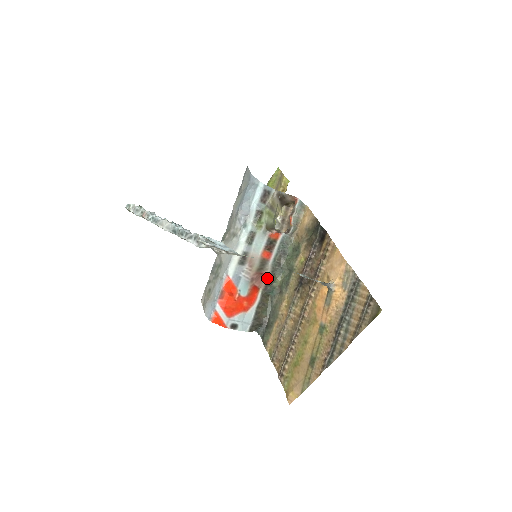
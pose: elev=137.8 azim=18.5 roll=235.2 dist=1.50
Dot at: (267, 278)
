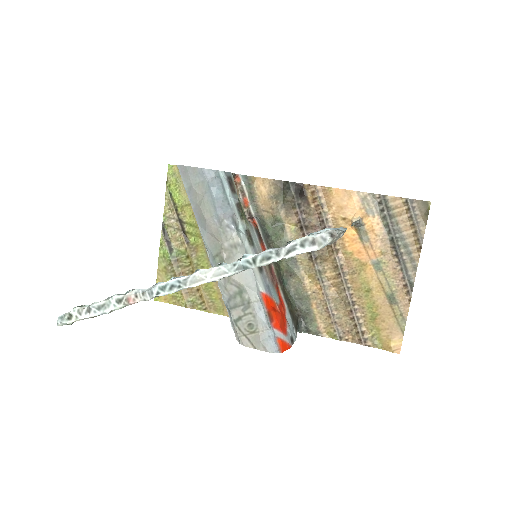
Dot at: (275, 271)
